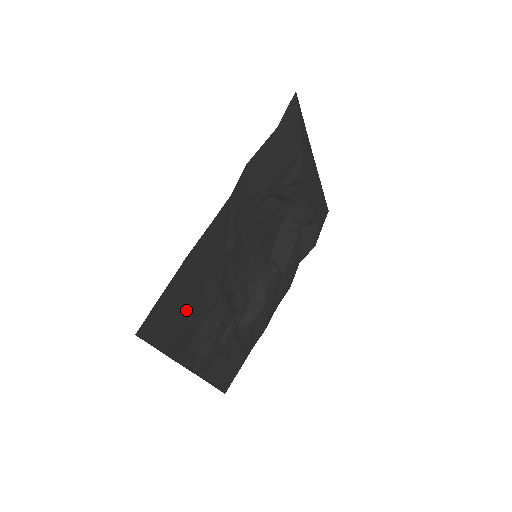
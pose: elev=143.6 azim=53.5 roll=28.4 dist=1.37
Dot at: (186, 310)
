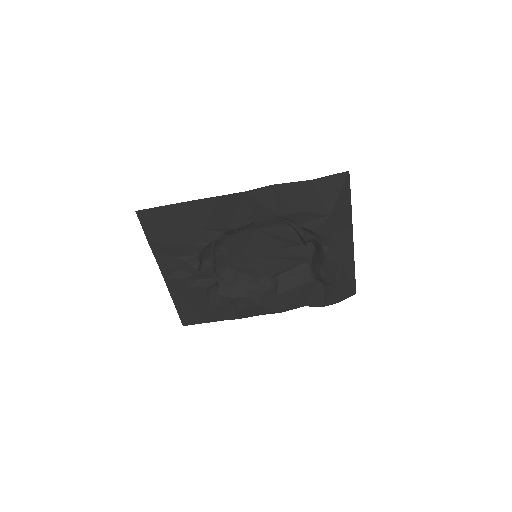
Dot at: (177, 233)
